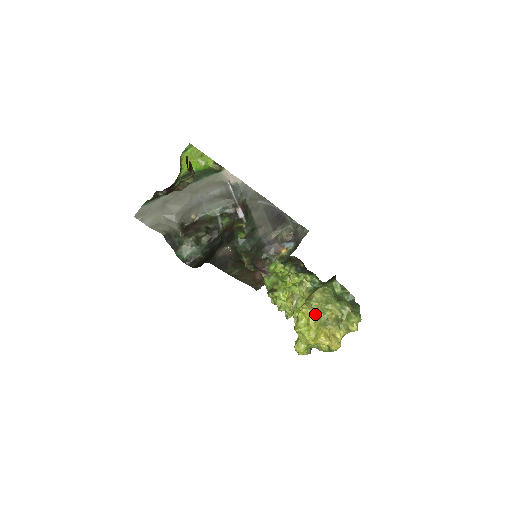
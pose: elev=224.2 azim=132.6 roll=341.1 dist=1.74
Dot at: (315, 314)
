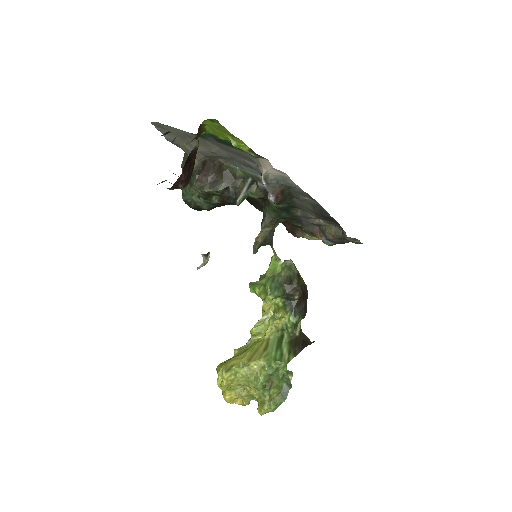
Dot at: (233, 382)
